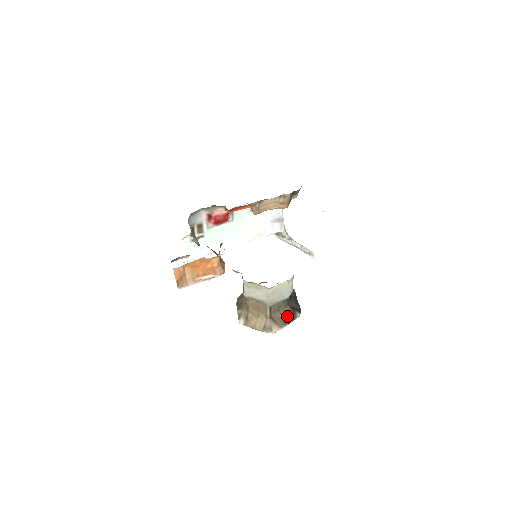
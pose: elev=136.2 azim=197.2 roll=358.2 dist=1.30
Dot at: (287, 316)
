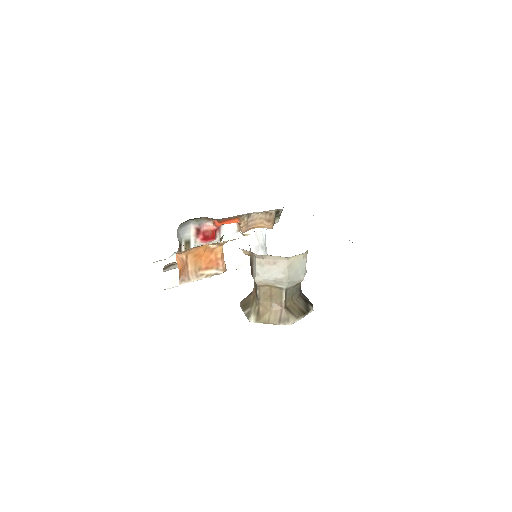
Dot at: (302, 307)
